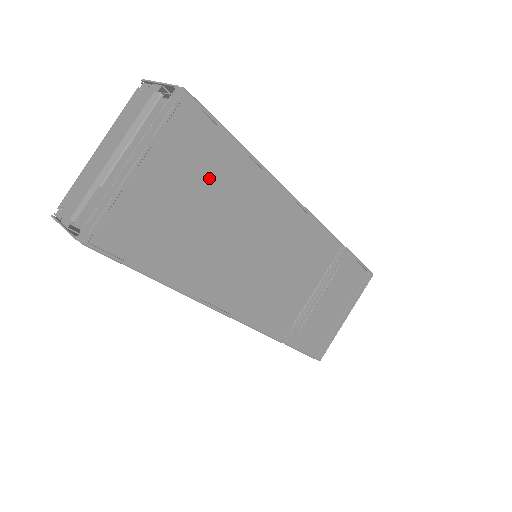
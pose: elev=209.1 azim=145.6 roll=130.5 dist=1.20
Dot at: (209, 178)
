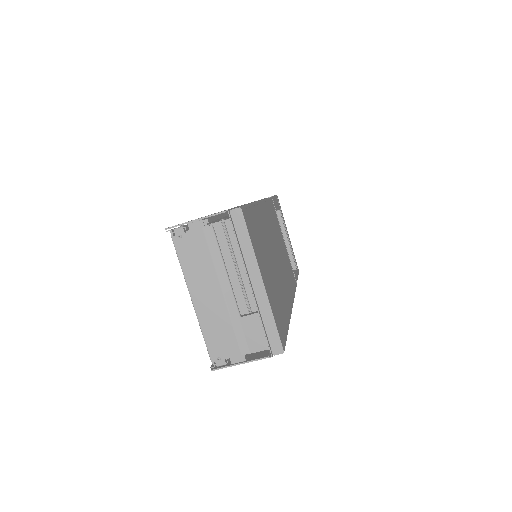
Dot at: (262, 242)
